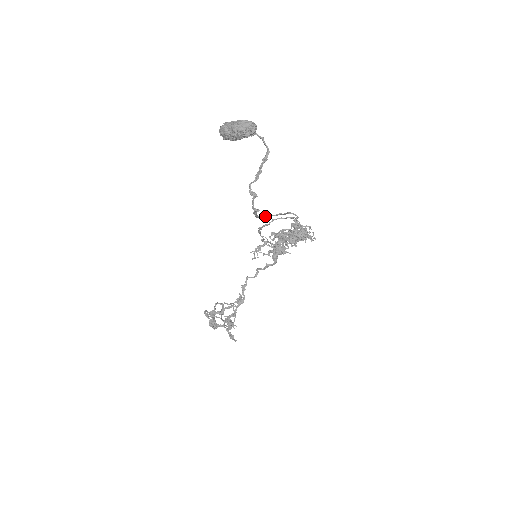
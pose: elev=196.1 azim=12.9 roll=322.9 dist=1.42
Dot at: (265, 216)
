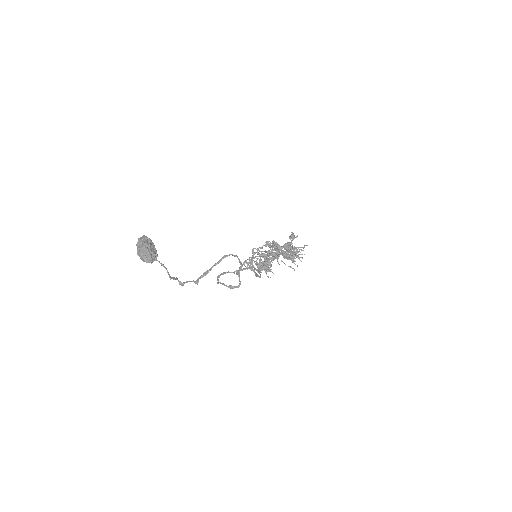
Dot at: (234, 256)
